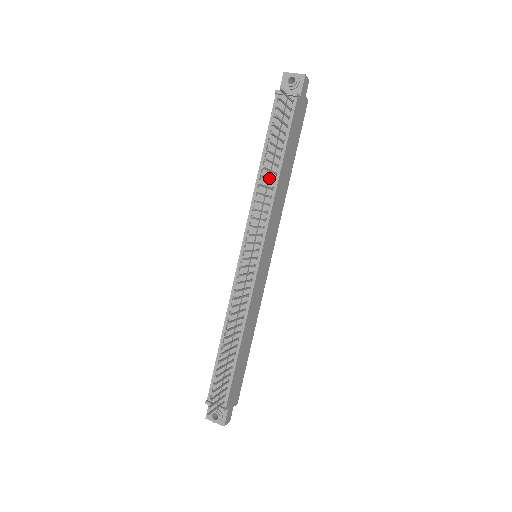
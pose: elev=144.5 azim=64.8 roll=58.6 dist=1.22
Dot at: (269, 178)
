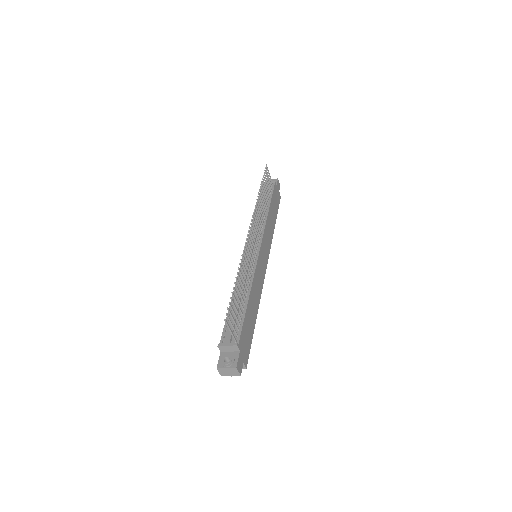
Dot at: occluded
